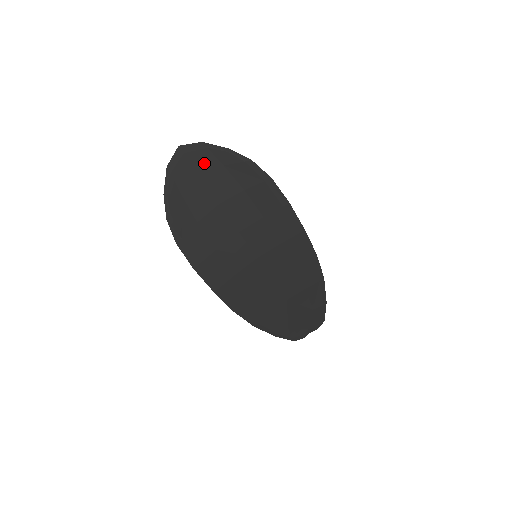
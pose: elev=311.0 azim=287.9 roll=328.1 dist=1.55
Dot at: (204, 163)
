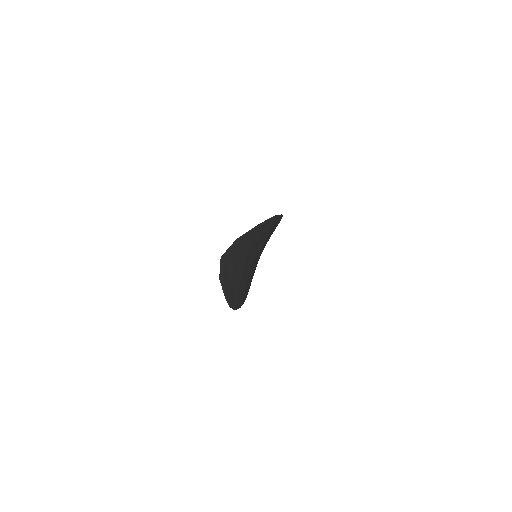
Dot at: (238, 249)
